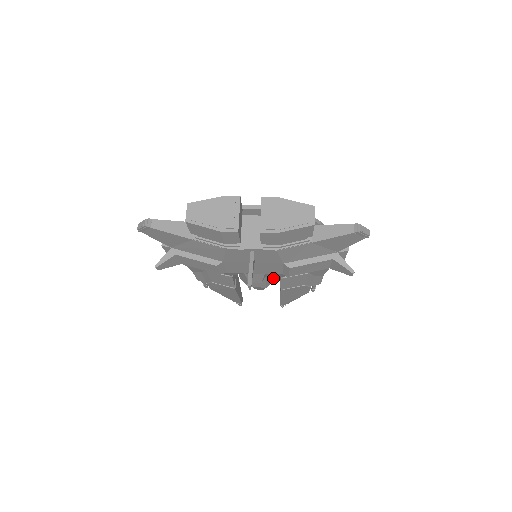
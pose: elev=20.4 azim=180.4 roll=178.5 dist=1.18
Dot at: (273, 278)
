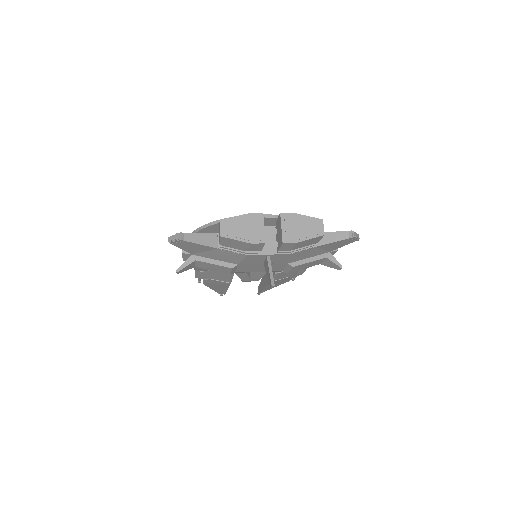
Dot at: occluded
